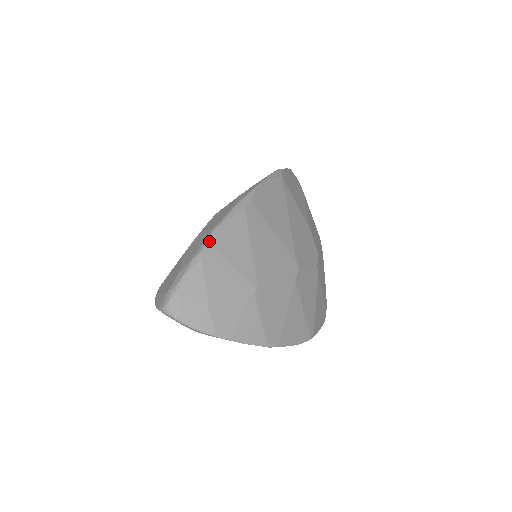
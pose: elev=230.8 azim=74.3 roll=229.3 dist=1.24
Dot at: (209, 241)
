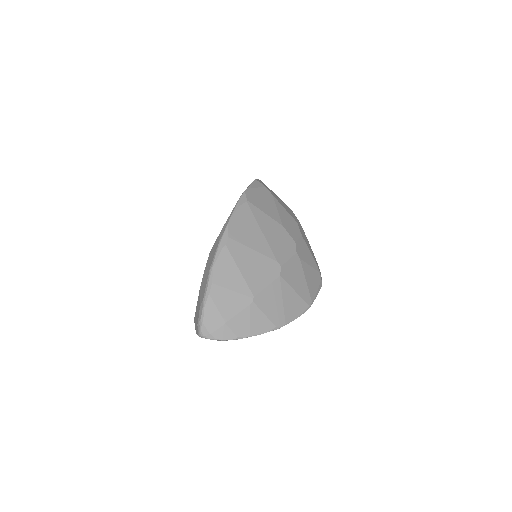
Dot at: (210, 280)
